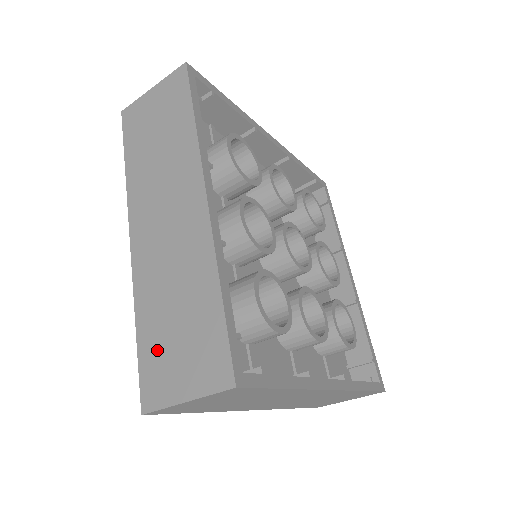
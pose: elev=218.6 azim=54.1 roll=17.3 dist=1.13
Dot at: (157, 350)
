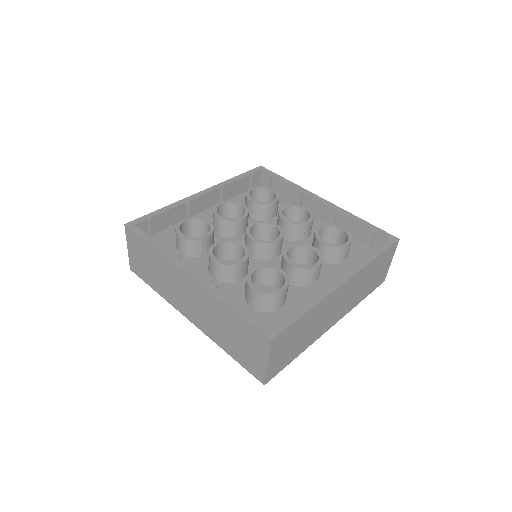
Dot at: (241, 355)
